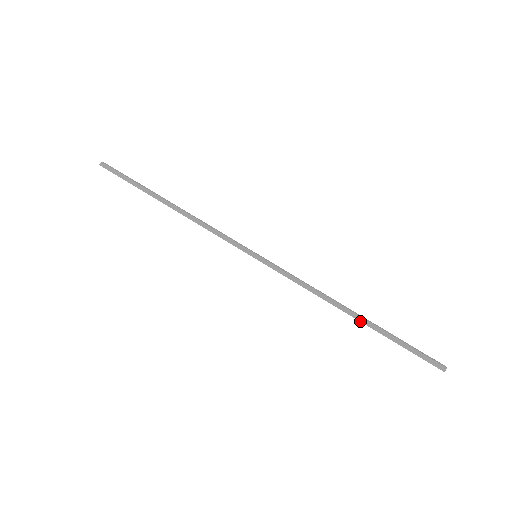
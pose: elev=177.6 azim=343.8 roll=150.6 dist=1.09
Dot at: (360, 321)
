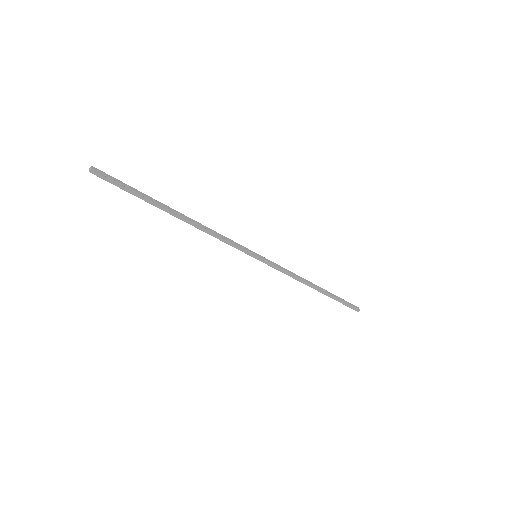
Dot at: (321, 292)
